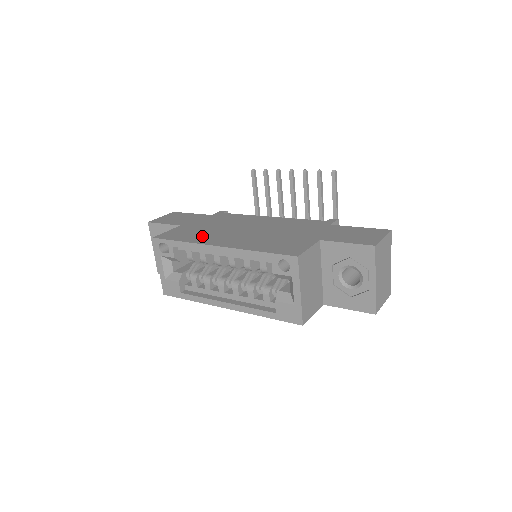
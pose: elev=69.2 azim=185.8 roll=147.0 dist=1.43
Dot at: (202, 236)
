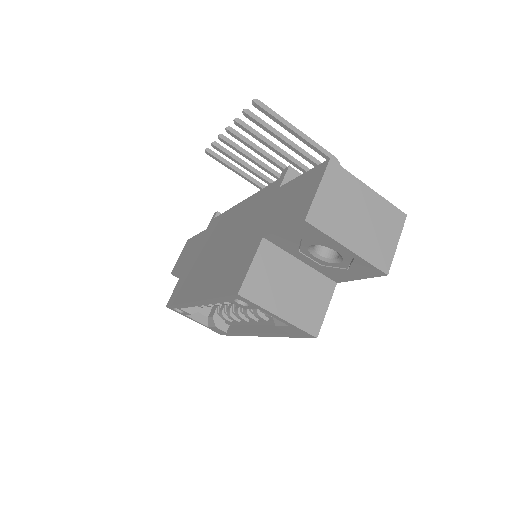
Dot at: (190, 285)
